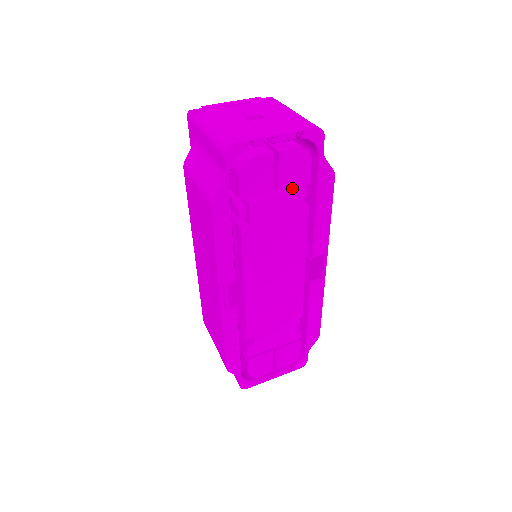
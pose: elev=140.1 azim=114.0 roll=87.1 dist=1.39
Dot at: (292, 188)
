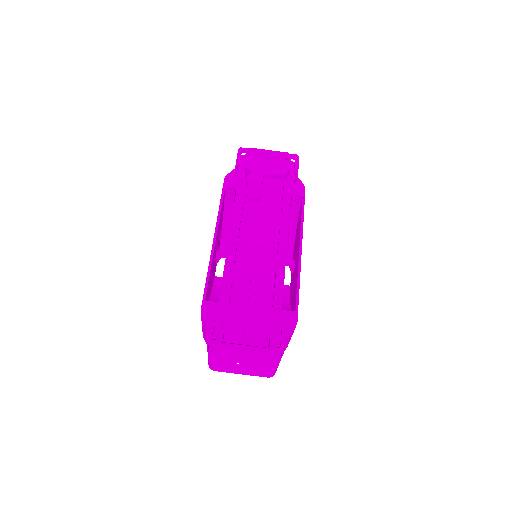
Dot at: occluded
